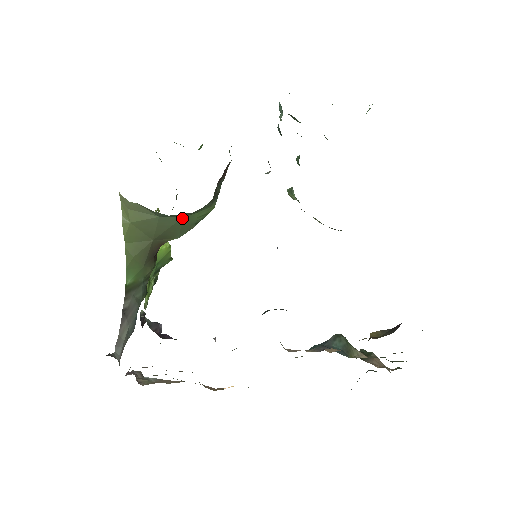
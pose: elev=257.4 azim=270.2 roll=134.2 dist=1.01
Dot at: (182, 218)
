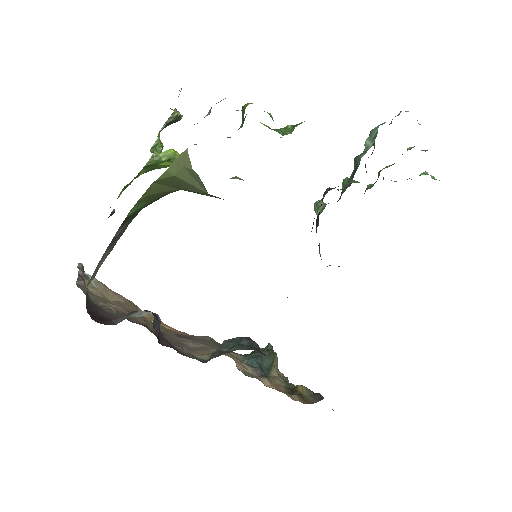
Dot at: occluded
